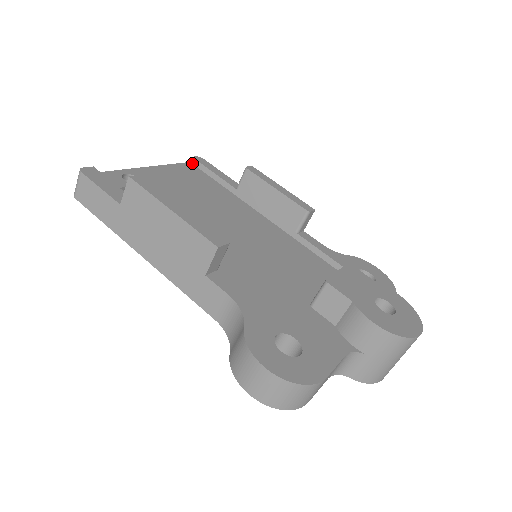
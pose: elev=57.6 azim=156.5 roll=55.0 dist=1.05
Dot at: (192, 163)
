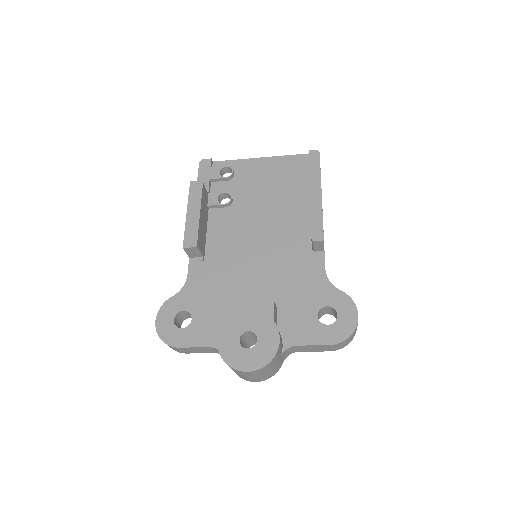
Dot at: occluded
